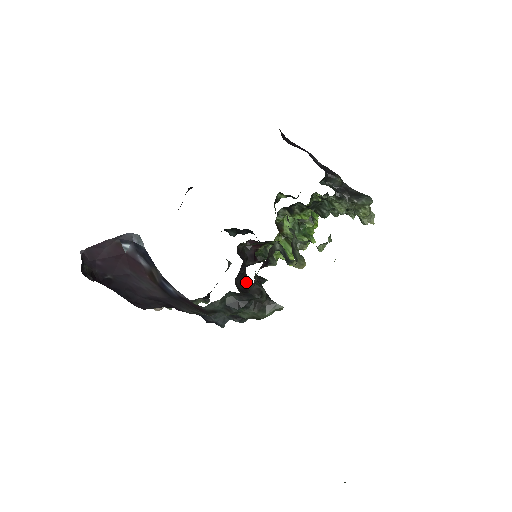
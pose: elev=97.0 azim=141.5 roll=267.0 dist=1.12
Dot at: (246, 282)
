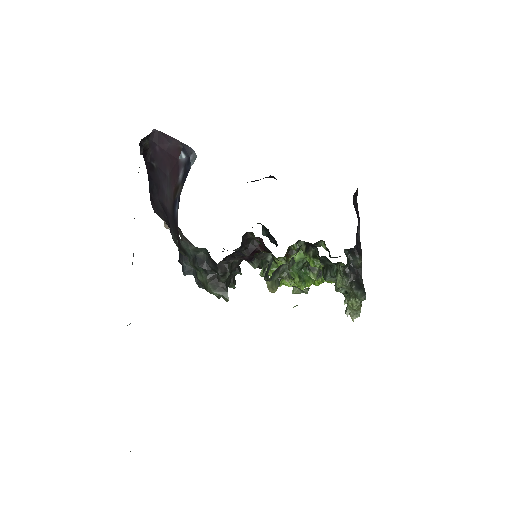
Dot at: occluded
